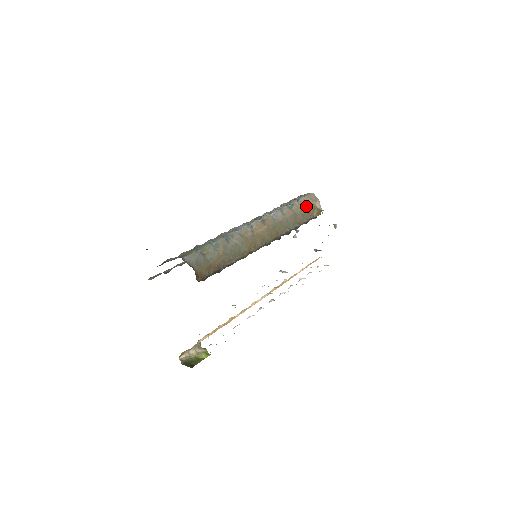
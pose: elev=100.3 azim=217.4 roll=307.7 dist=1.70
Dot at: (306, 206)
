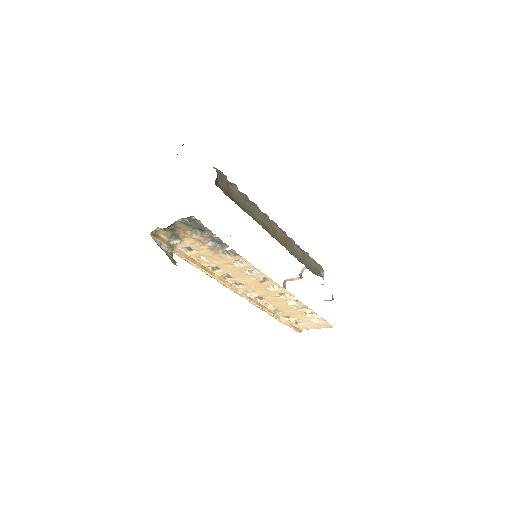
Dot at: (314, 262)
